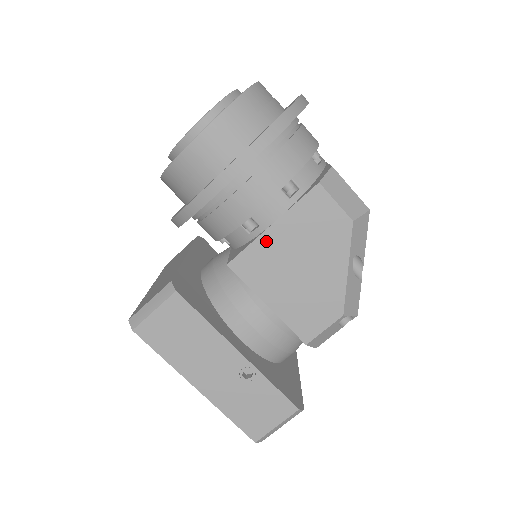
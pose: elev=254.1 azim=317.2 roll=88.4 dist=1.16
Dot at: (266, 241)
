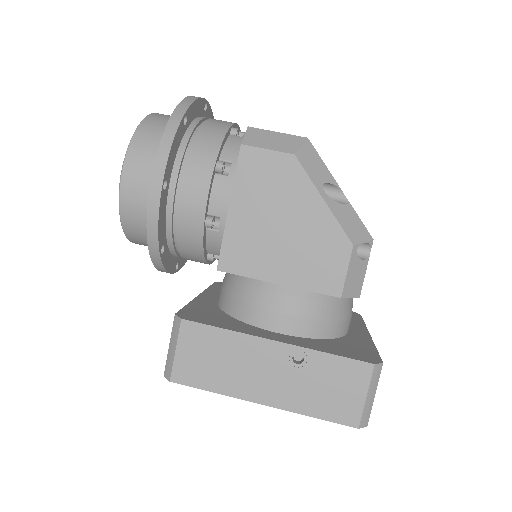
Dot at: (234, 226)
